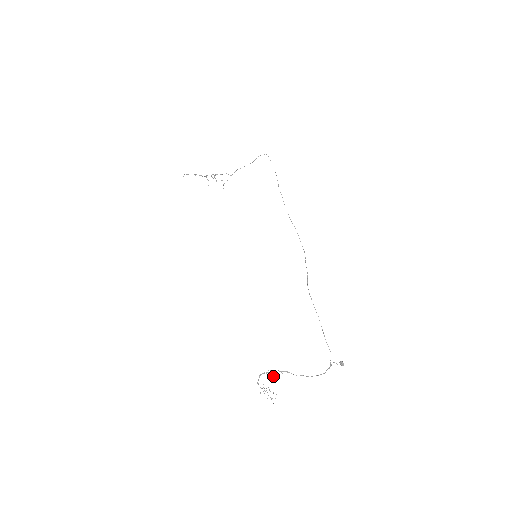
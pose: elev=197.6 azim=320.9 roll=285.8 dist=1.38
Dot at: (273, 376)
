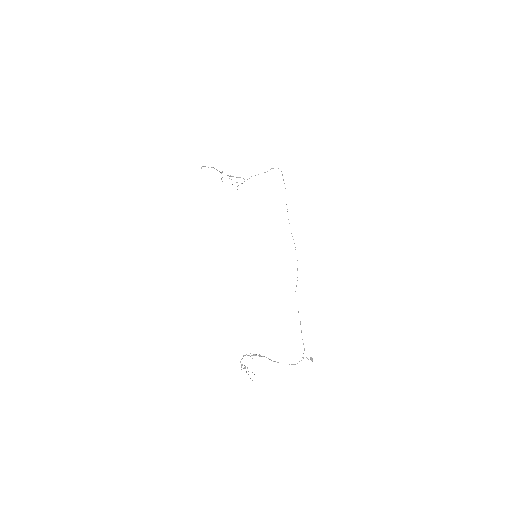
Dot at: occluded
